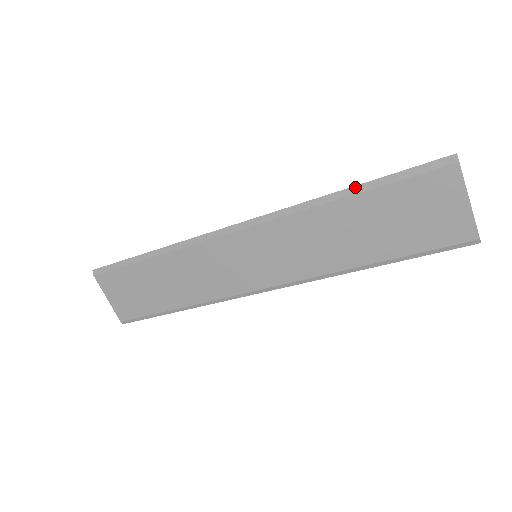
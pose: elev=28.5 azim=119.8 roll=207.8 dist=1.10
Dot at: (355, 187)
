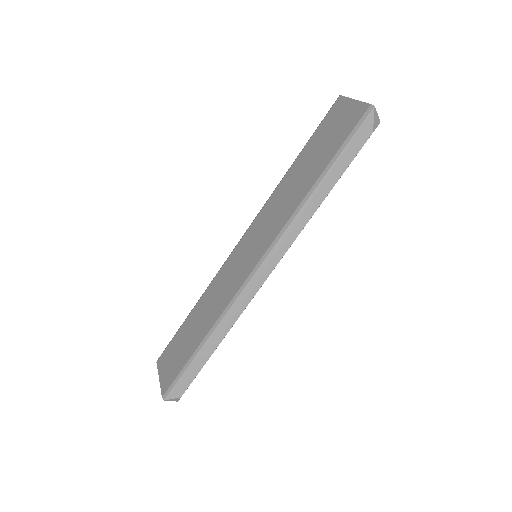
Dot at: (297, 157)
